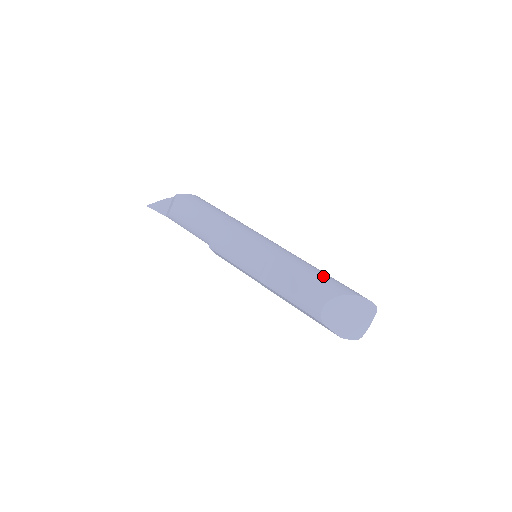
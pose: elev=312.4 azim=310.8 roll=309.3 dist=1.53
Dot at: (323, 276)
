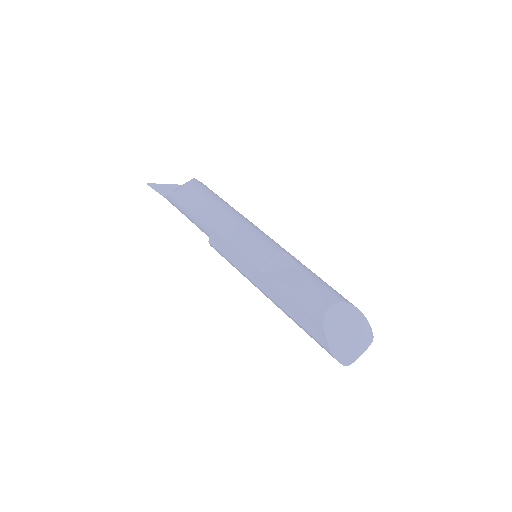
Dot at: occluded
